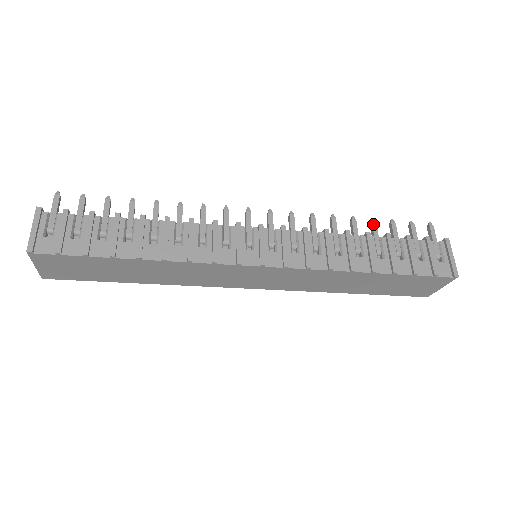
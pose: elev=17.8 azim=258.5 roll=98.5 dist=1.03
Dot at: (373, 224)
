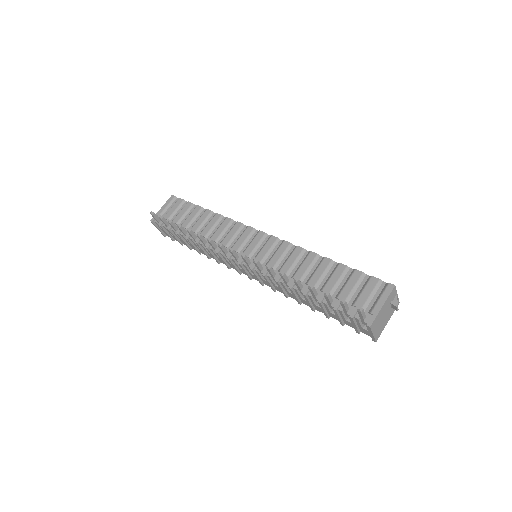
Dot at: (310, 290)
